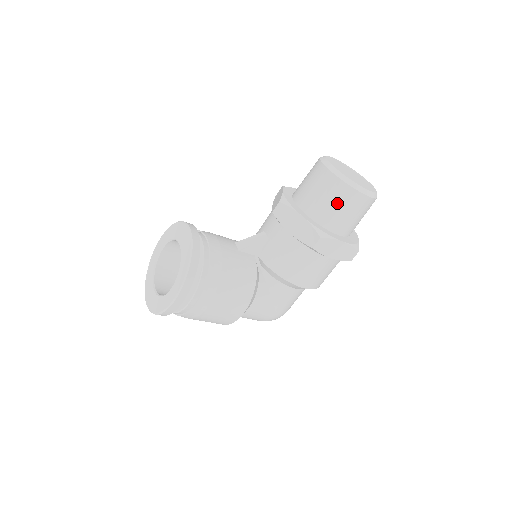
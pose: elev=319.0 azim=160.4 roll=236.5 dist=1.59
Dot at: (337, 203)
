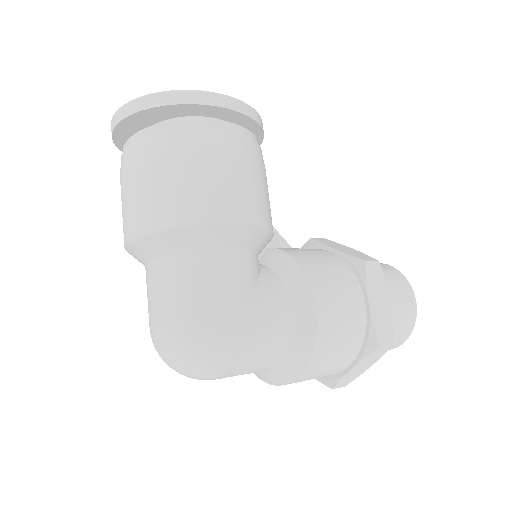
Dot at: (389, 276)
